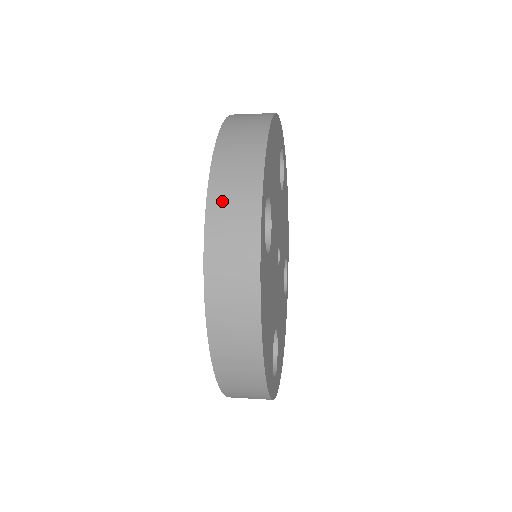
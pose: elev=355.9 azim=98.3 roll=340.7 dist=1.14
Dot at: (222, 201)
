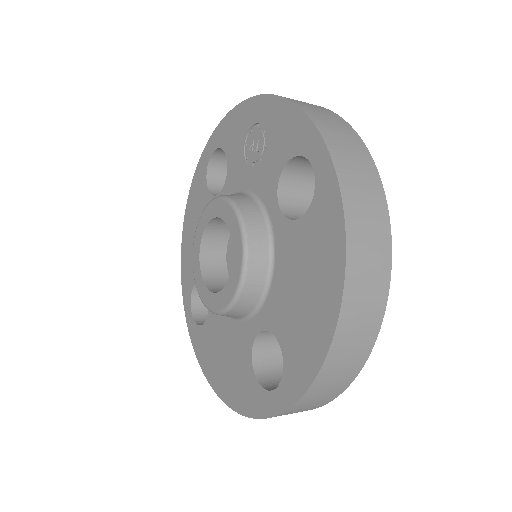
Dot at: (339, 147)
